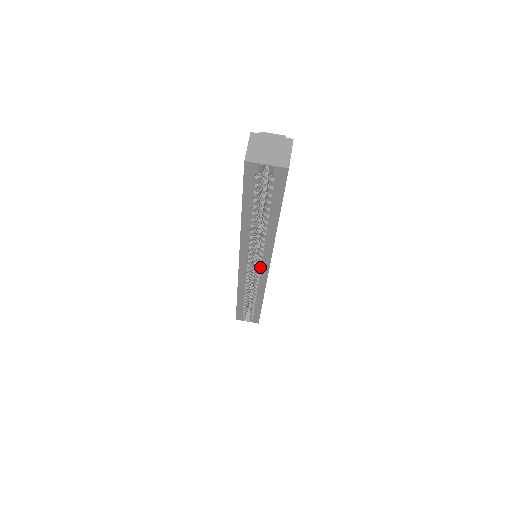
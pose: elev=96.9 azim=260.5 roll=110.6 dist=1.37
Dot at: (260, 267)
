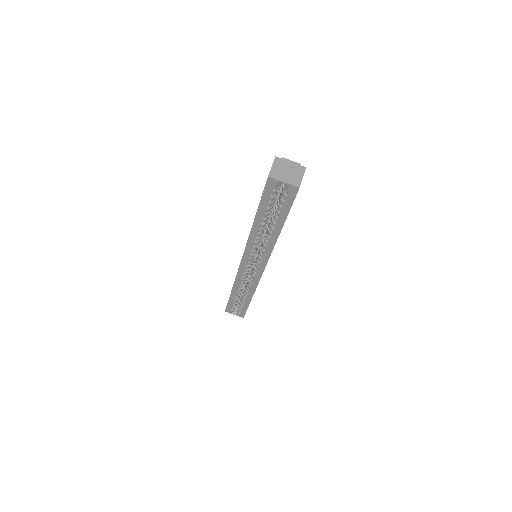
Dot at: (258, 265)
